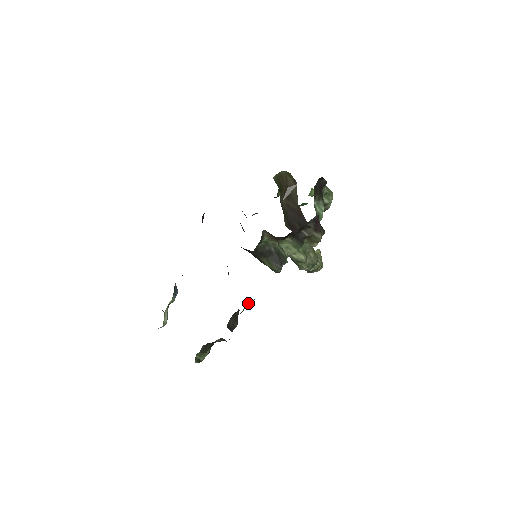
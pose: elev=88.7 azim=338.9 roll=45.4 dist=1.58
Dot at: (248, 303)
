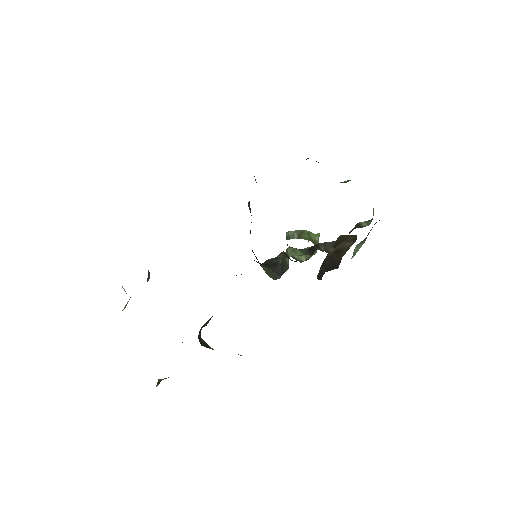
Dot at: occluded
